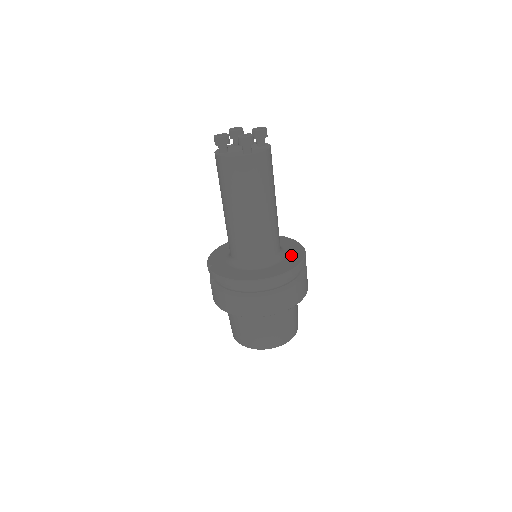
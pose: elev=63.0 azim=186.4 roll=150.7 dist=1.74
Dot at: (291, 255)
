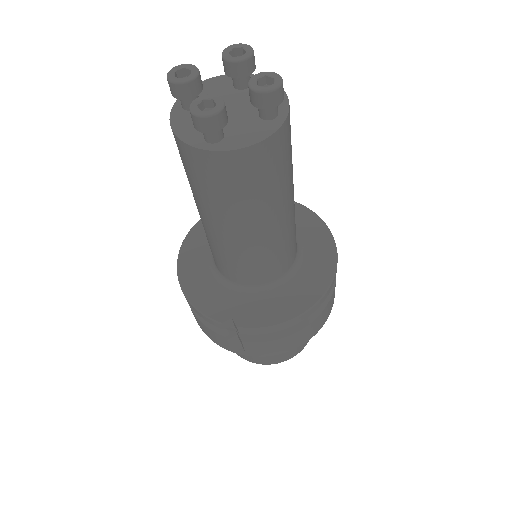
Dot at: (296, 221)
